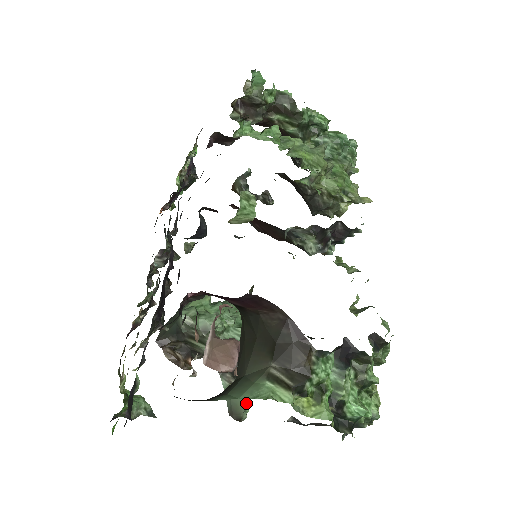
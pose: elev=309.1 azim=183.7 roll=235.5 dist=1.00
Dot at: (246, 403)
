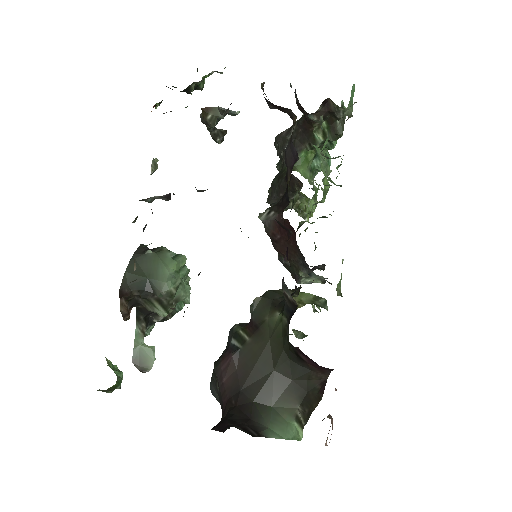
Dot at: (155, 358)
